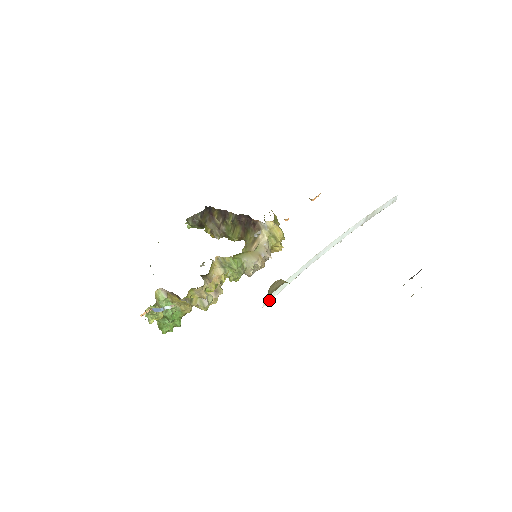
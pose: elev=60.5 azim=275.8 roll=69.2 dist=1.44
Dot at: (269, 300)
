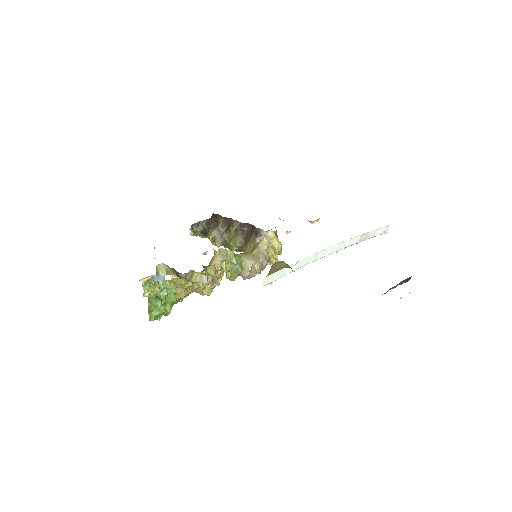
Dot at: (268, 281)
